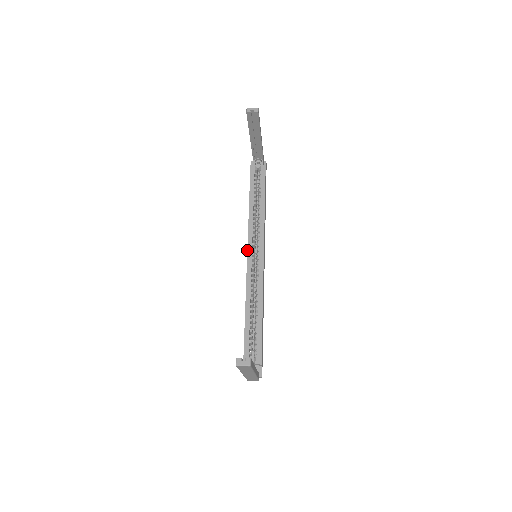
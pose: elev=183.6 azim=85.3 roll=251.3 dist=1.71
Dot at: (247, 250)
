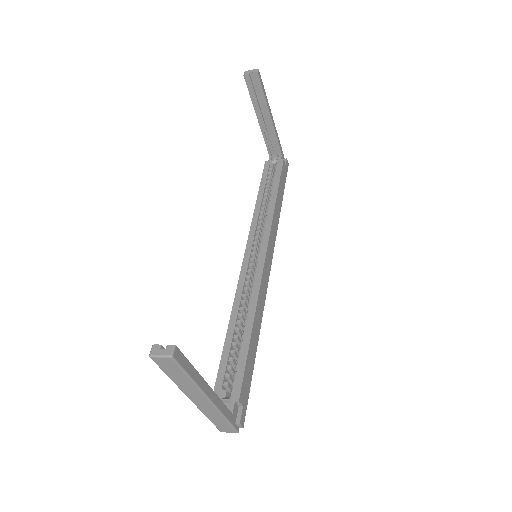
Dot at: (245, 249)
